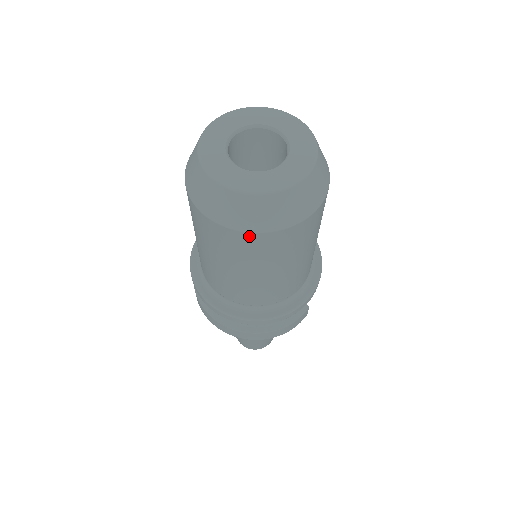
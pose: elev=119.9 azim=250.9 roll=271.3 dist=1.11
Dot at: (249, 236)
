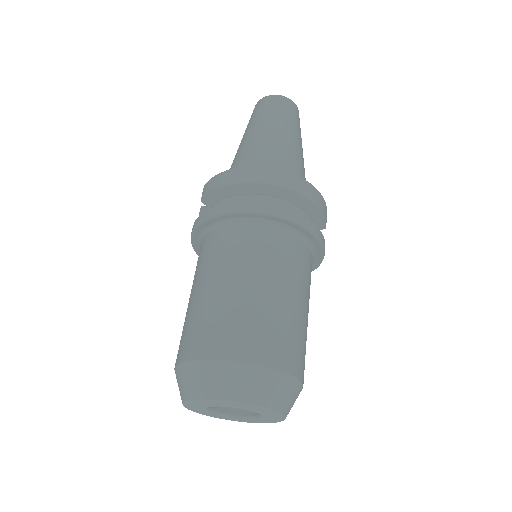
Dot at: occluded
